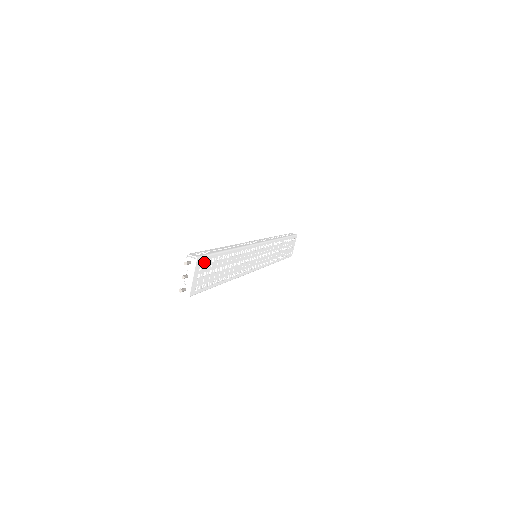
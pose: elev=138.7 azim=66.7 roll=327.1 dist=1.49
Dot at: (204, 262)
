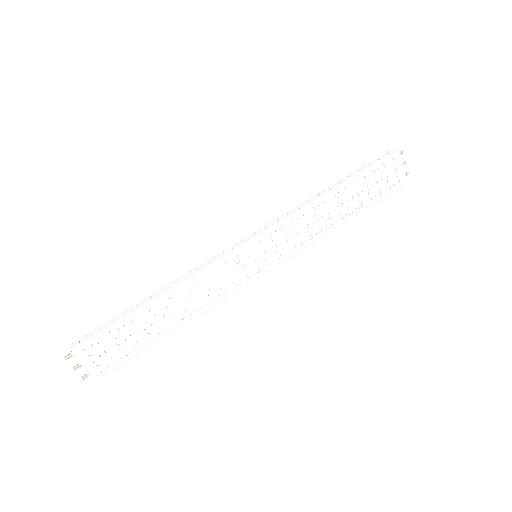
Dot at: occluded
